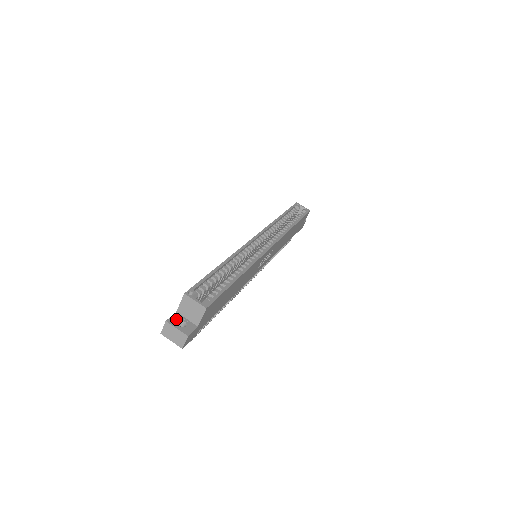
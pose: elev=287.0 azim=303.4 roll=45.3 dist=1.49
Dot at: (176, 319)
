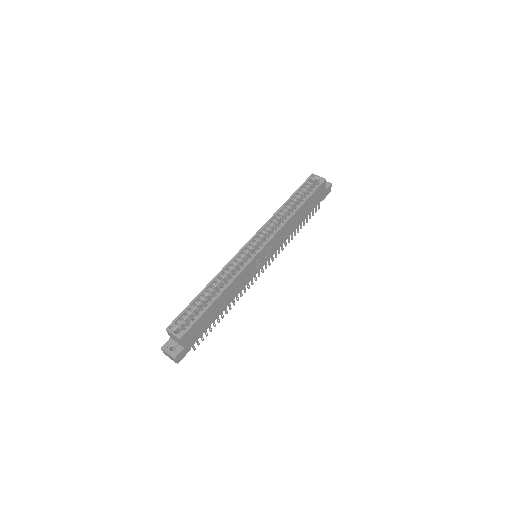
Dot at: (169, 345)
